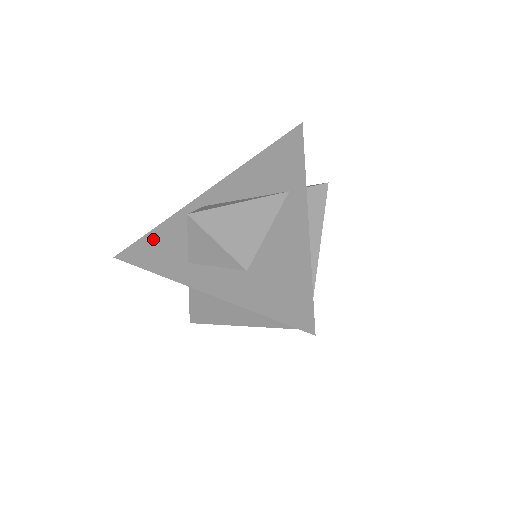
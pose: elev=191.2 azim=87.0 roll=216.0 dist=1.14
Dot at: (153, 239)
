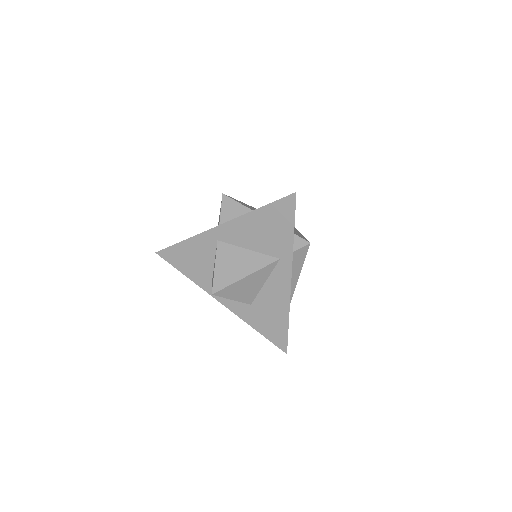
Dot at: (182, 251)
